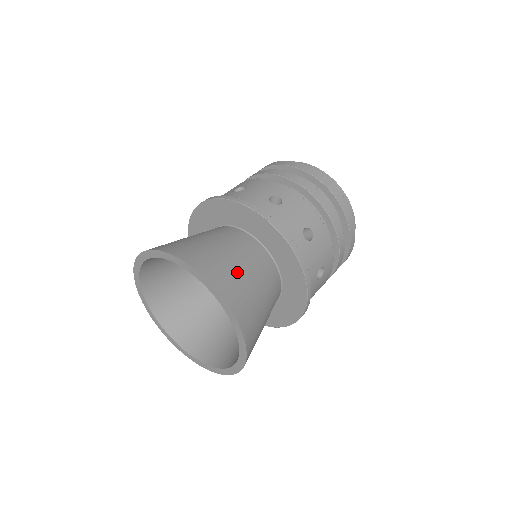
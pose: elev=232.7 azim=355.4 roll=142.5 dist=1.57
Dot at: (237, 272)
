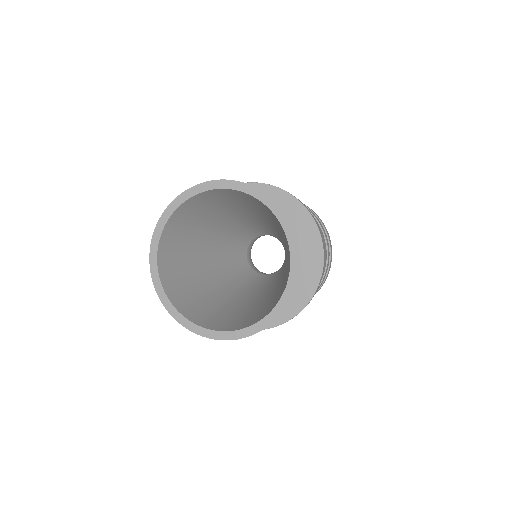
Dot at: occluded
